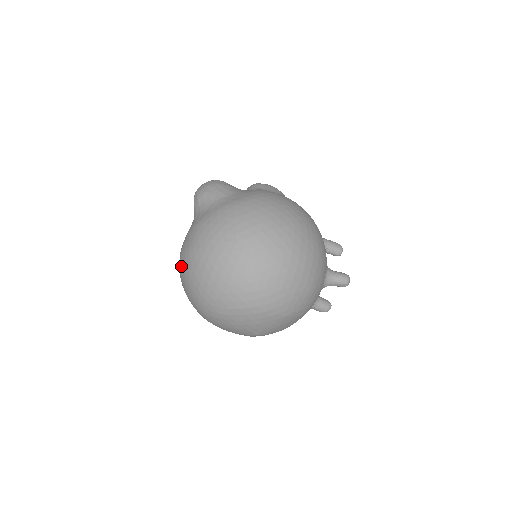
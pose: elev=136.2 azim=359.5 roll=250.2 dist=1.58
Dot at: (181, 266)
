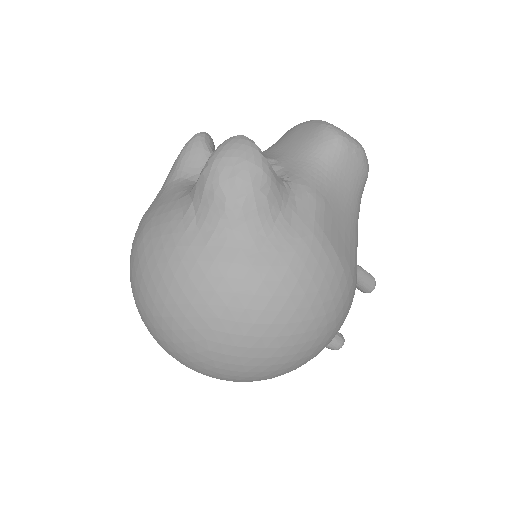
Dot at: (133, 253)
